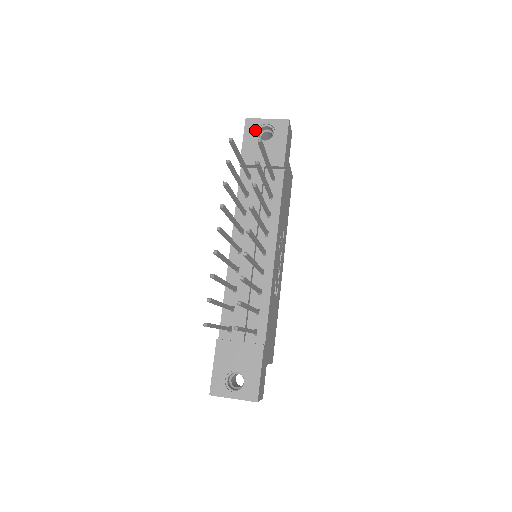
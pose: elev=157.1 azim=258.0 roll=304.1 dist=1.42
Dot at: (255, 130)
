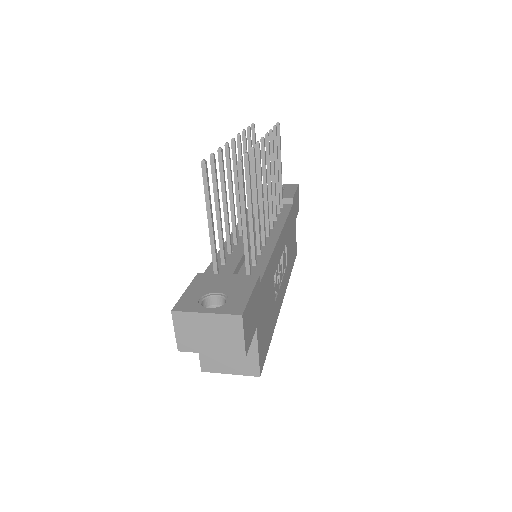
Dot at: occluded
